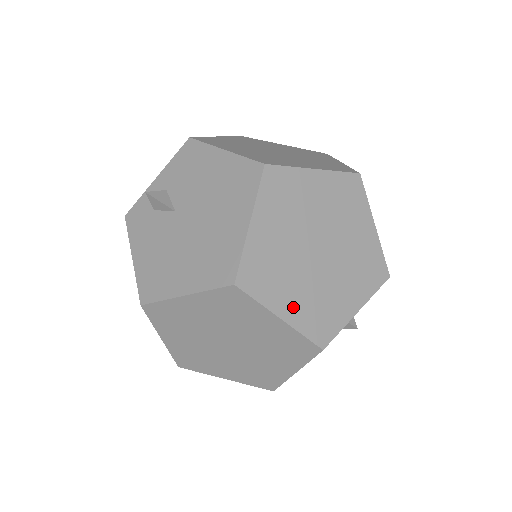
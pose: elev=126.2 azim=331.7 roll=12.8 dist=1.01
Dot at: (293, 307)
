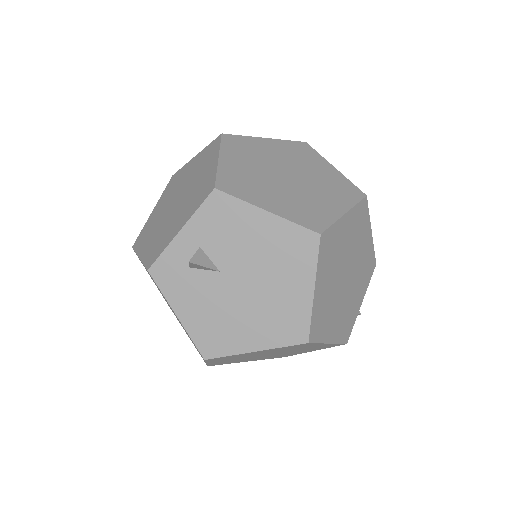
Dot at: (335, 330)
